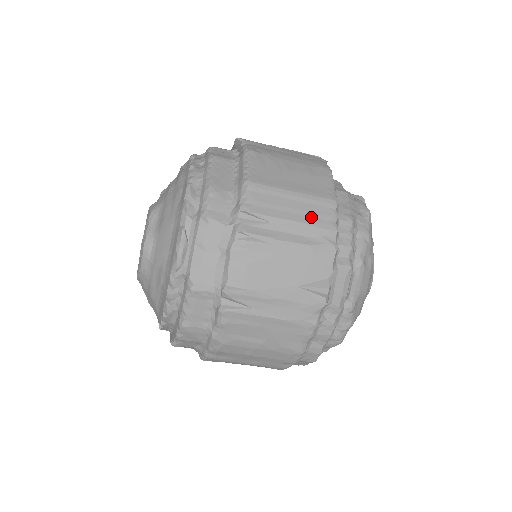
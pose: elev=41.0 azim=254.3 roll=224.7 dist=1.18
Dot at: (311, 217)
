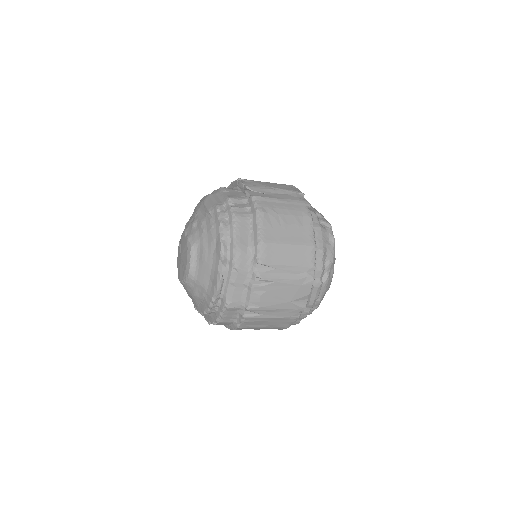
Dot at: (300, 261)
